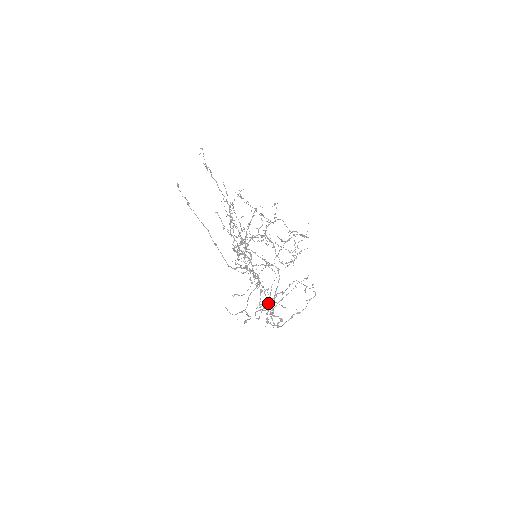
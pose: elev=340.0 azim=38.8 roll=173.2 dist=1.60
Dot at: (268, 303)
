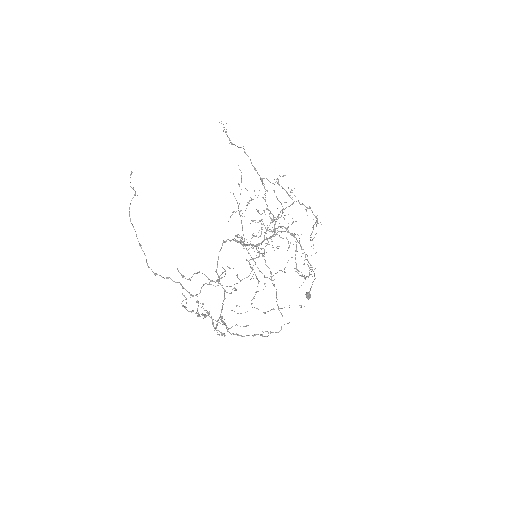
Dot at: (307, 296)
